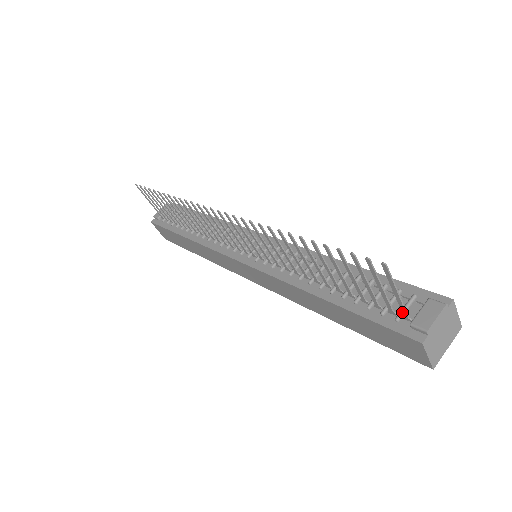
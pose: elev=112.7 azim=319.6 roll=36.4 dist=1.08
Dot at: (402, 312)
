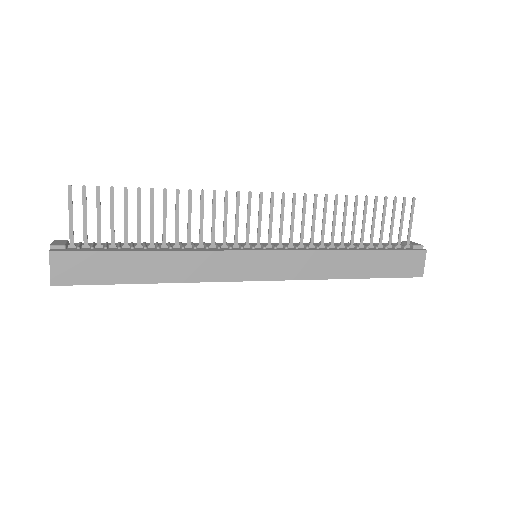
Dot at: (407, 241)
